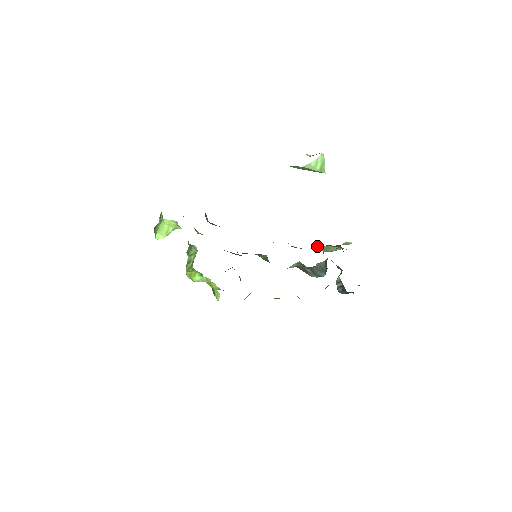
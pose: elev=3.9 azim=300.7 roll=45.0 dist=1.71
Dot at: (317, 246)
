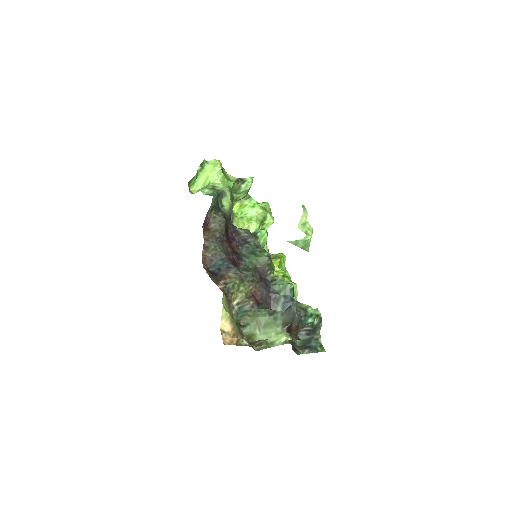
Dot at: (260, 318)
